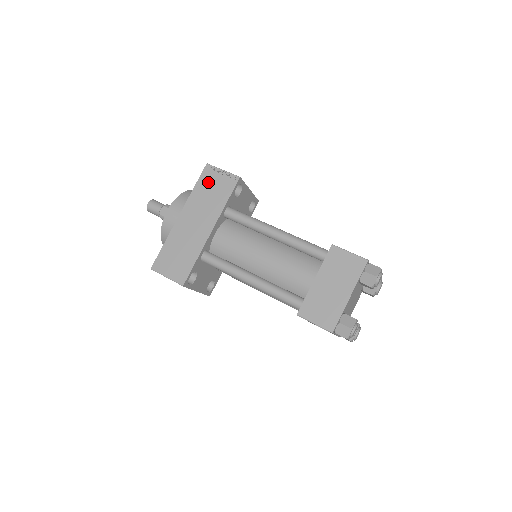
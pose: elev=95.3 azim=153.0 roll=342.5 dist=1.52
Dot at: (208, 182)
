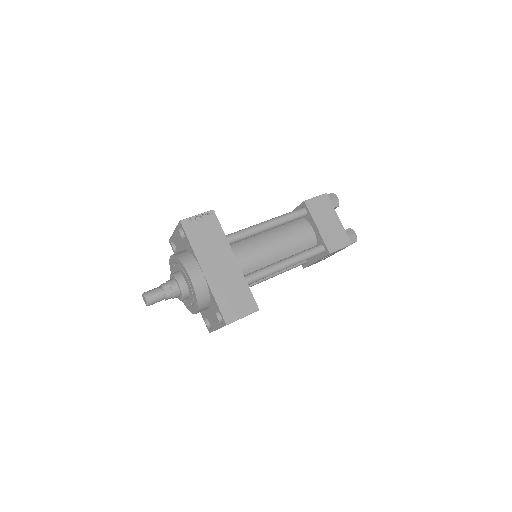
Dot at: (196, 232)
